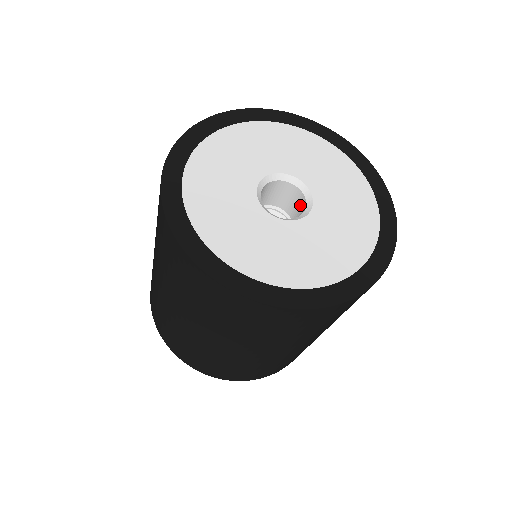
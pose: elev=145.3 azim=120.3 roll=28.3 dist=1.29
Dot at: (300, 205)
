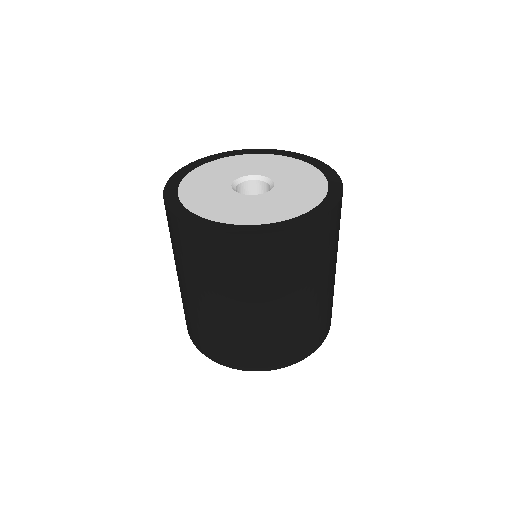
Dot at: occluded
